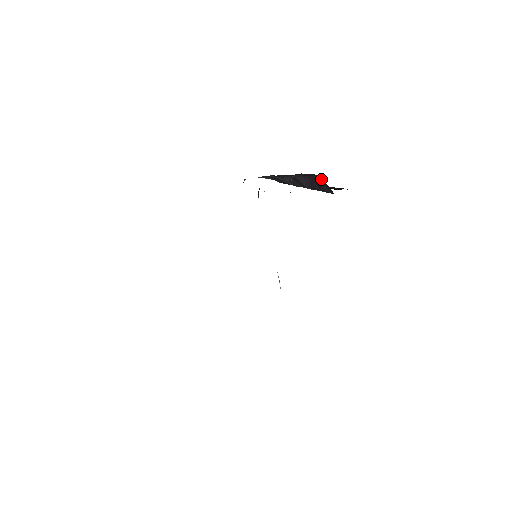
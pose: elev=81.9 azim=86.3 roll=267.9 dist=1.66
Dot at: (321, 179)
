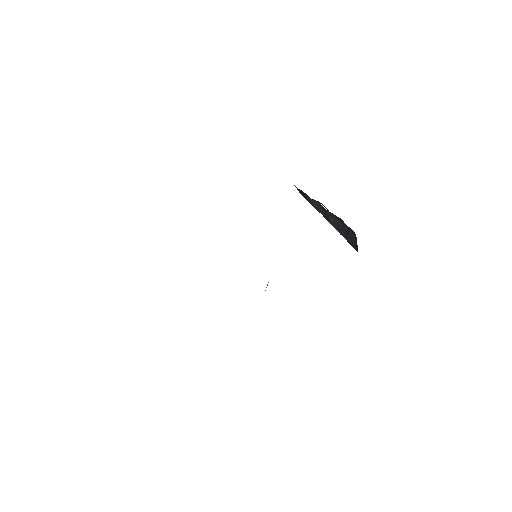
Dot at: (355, 236)
